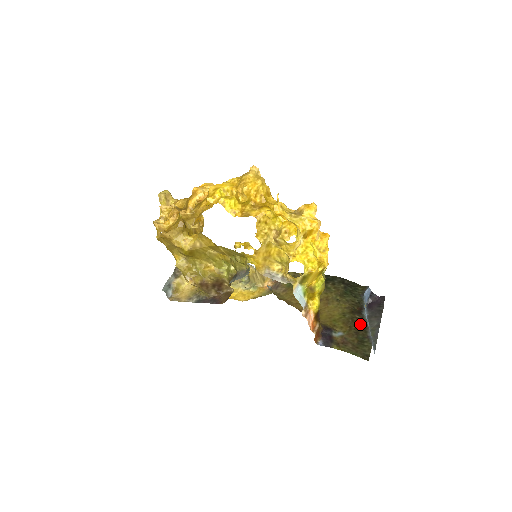
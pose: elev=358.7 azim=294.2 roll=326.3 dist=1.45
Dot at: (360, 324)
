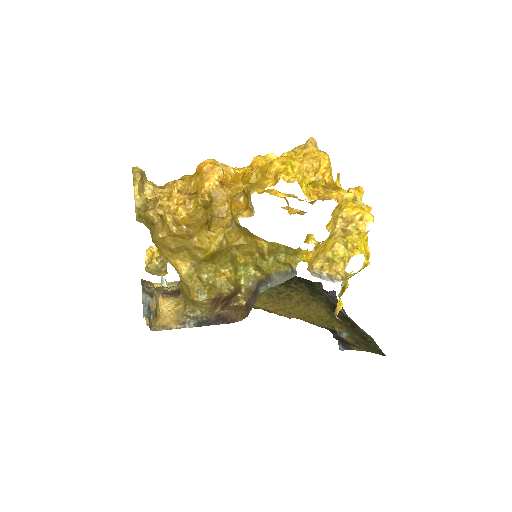
Dot at: (348, 321)
